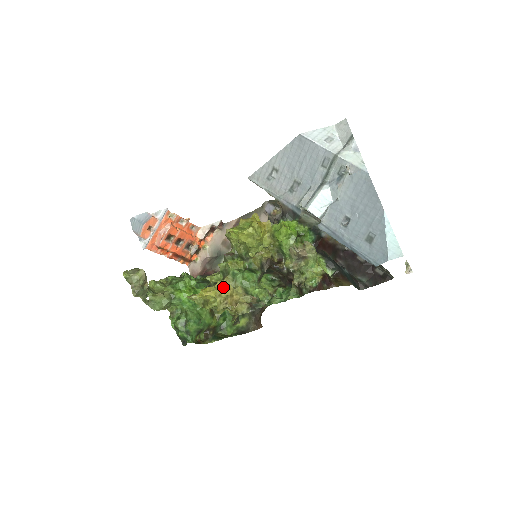
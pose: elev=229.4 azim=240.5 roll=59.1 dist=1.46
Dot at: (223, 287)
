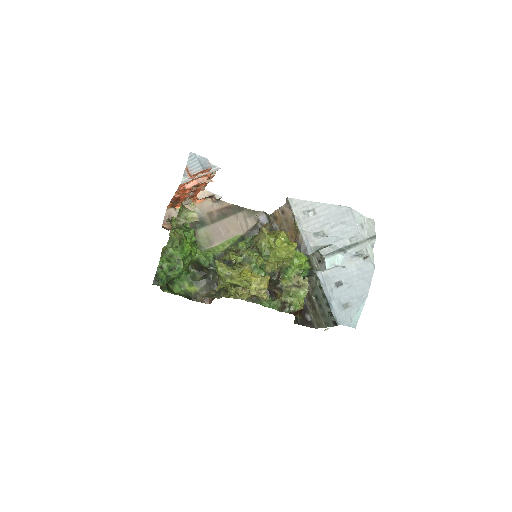
Dot at: (266, 280)
